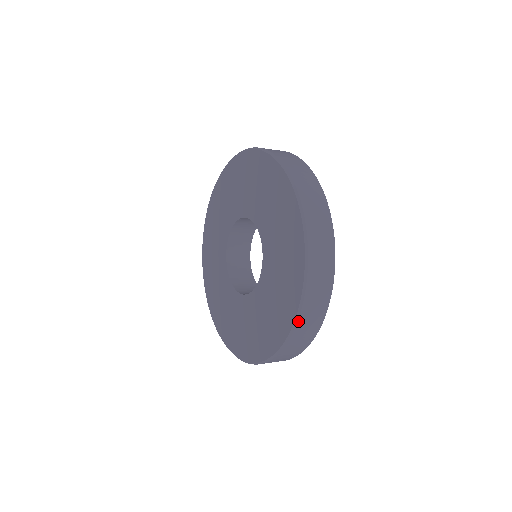
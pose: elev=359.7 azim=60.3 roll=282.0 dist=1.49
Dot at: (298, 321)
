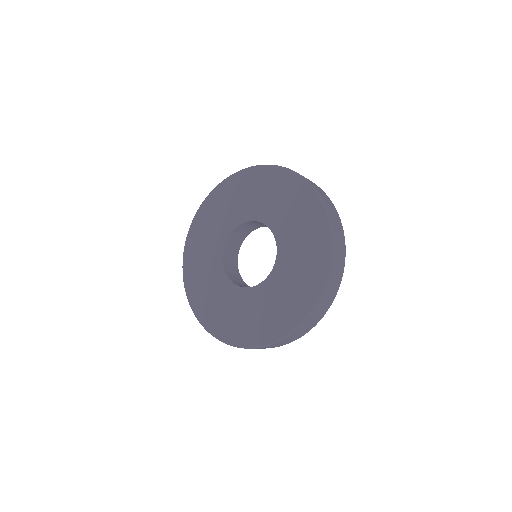
Dot at: (327, 286)
